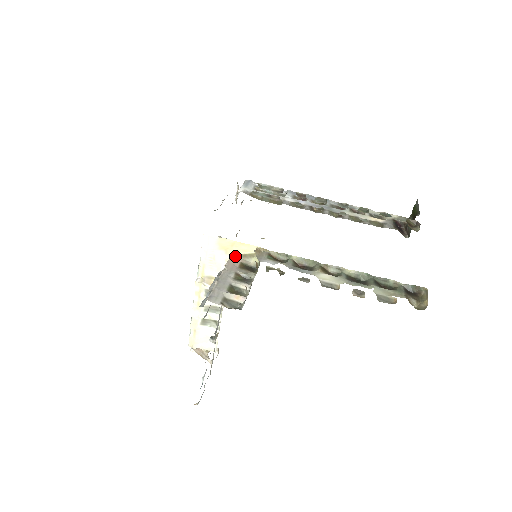
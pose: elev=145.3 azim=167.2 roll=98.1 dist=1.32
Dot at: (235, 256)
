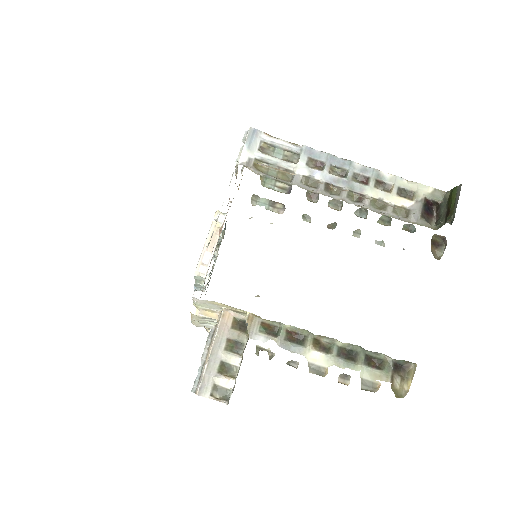
Dot at: (228, 309)
